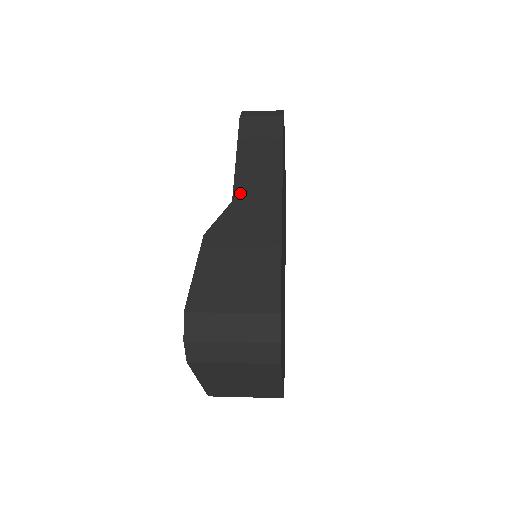
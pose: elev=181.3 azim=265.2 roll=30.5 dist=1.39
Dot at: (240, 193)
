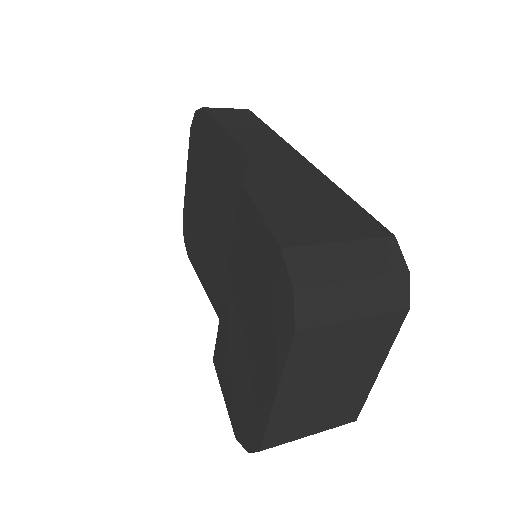
Dot at: (254, 153)
